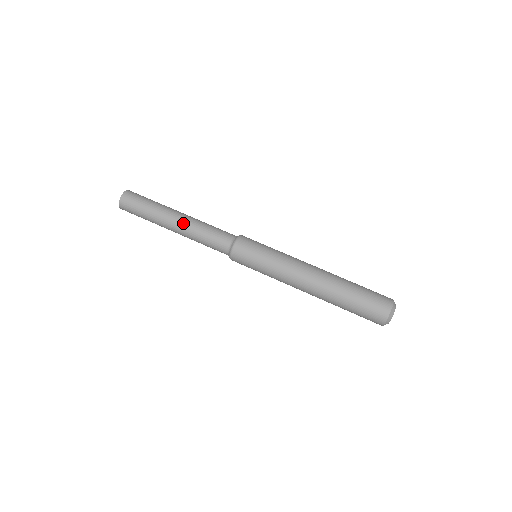
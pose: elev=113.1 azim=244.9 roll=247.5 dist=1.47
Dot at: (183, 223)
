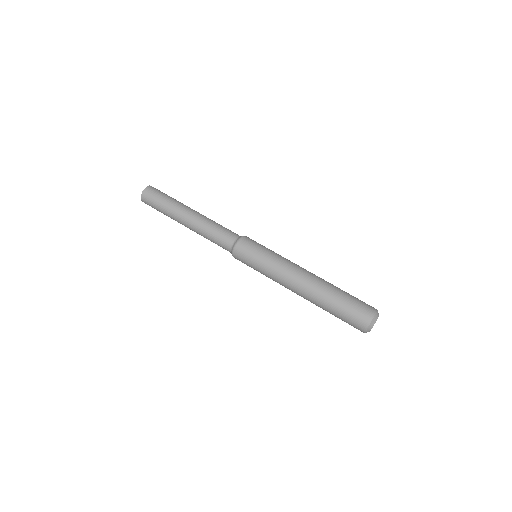
Dot at: (191, 226)
